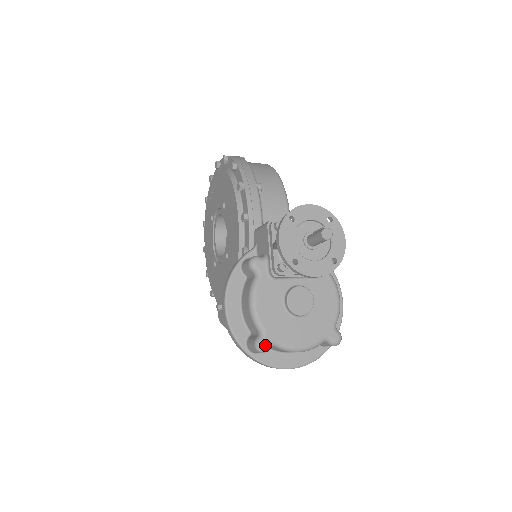
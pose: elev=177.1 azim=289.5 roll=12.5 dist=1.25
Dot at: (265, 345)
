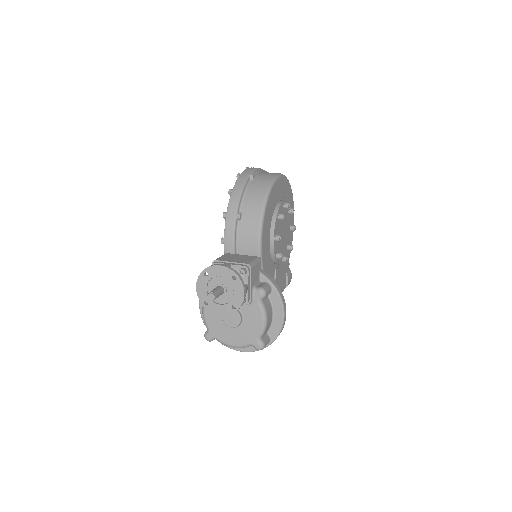
Dot at: (208, 338)
